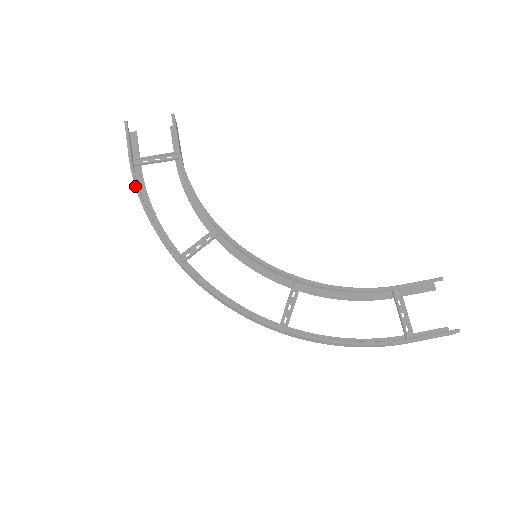
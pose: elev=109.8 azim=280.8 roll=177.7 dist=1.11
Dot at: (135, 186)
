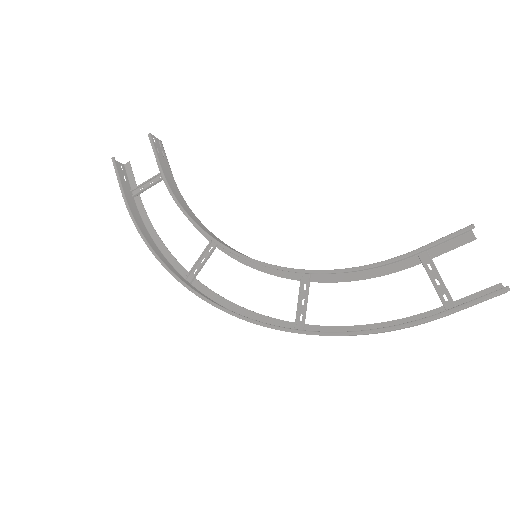
Dot at: occluded
